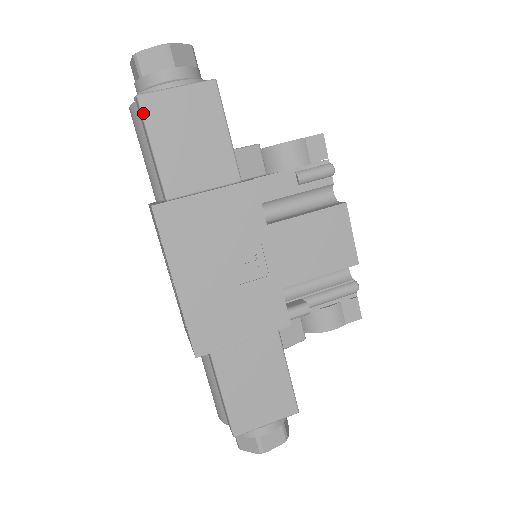
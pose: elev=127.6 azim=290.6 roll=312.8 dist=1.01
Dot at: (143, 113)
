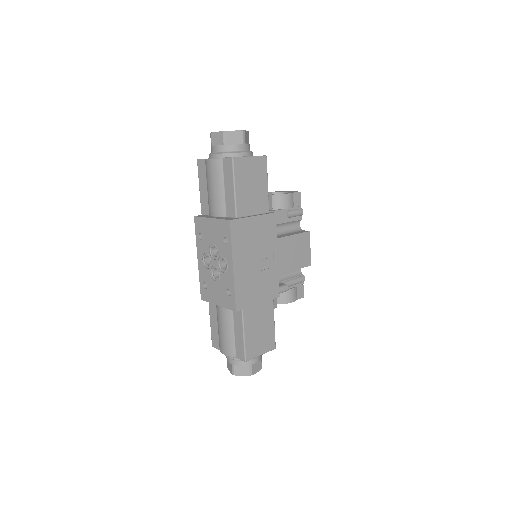
Dot at: (234, 168)
